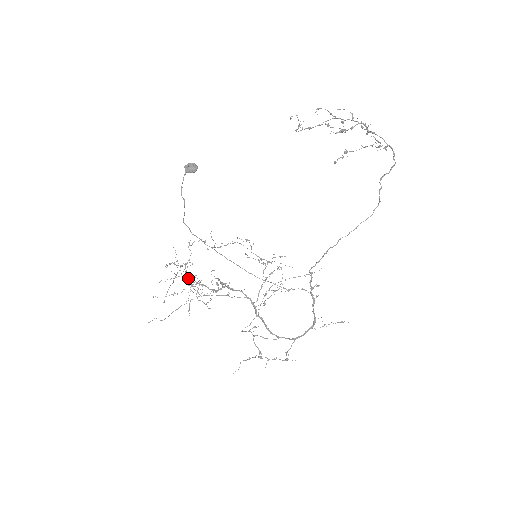
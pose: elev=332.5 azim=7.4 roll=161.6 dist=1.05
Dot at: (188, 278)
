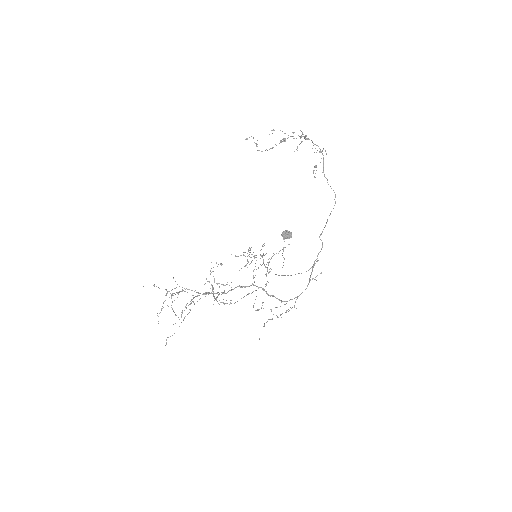
Dot at: (216, 297)
